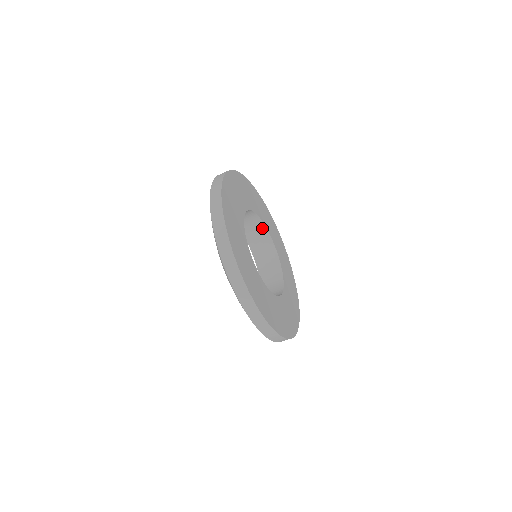
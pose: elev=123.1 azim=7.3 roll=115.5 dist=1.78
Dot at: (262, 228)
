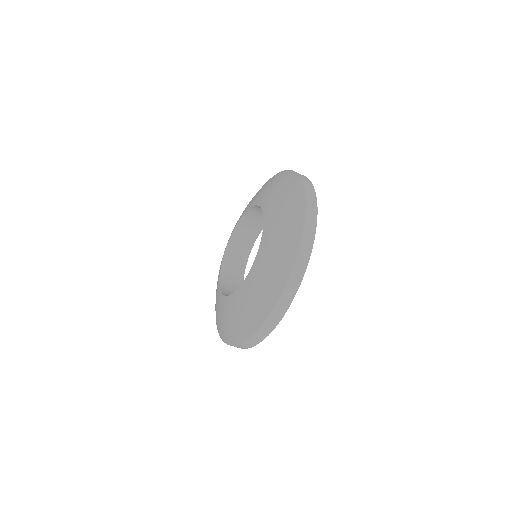
Dot at: (254, 236)
